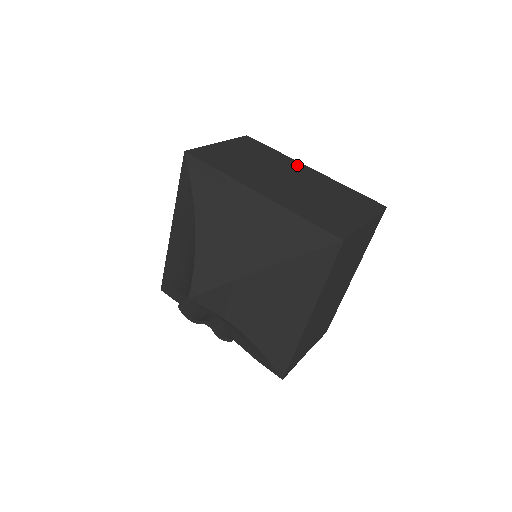
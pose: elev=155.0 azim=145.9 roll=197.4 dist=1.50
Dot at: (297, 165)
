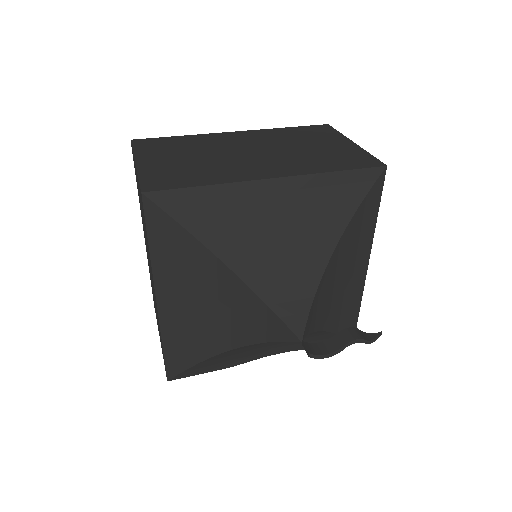
Dot at: (223, 136)
